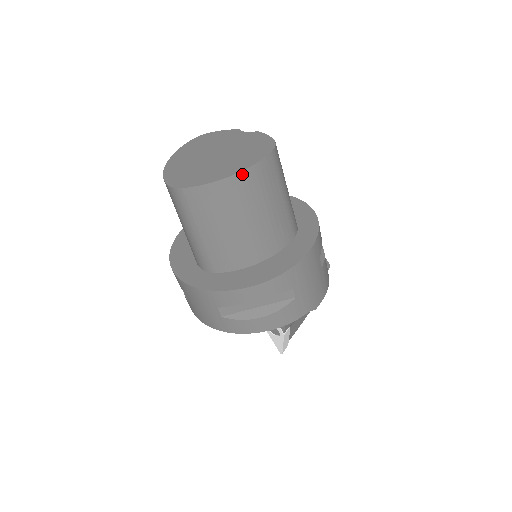
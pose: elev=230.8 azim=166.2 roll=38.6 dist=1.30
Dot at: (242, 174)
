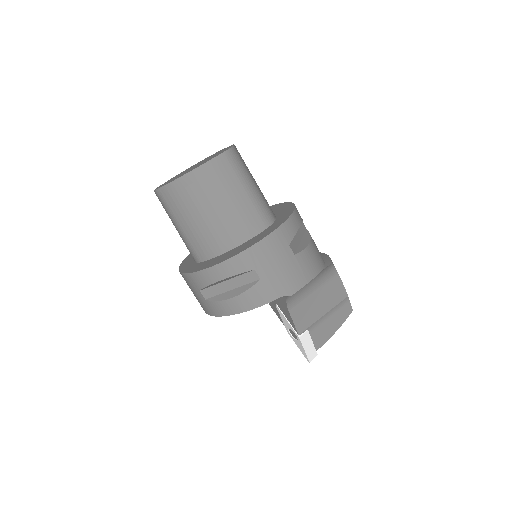
Dot at: (195, 171)
